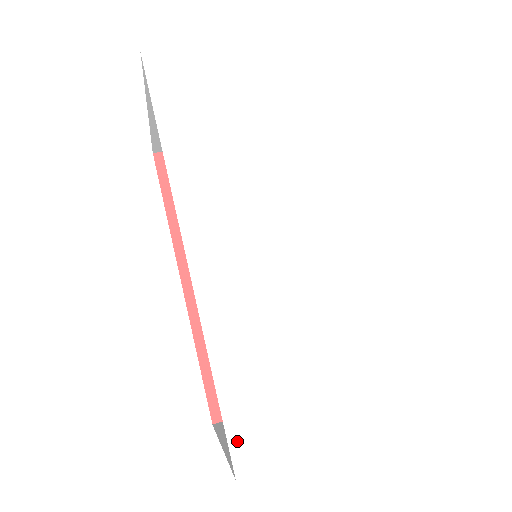
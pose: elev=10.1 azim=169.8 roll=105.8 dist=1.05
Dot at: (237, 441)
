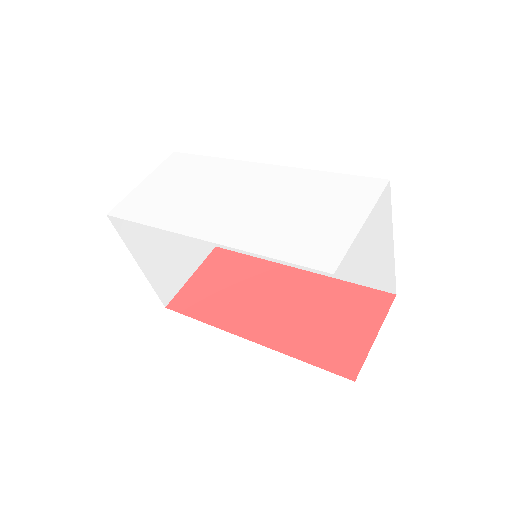
Dot at: (313, 263)
